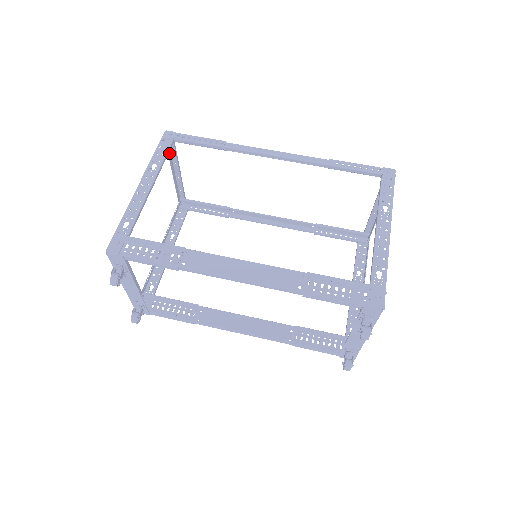
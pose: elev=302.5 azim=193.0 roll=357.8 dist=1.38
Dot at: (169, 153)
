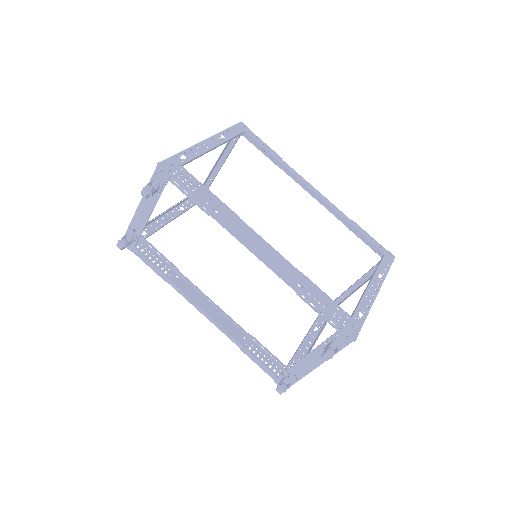
Dot at: (229, 141)
